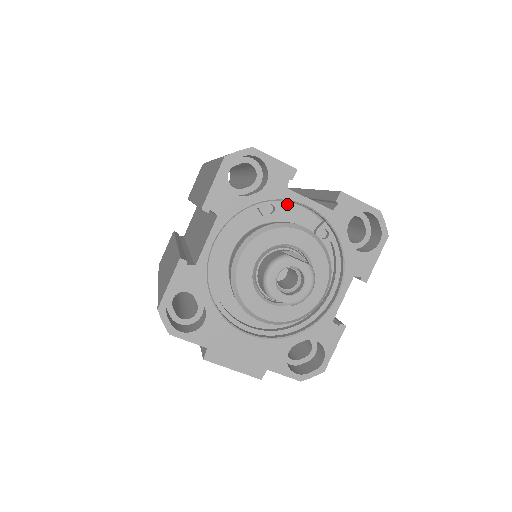
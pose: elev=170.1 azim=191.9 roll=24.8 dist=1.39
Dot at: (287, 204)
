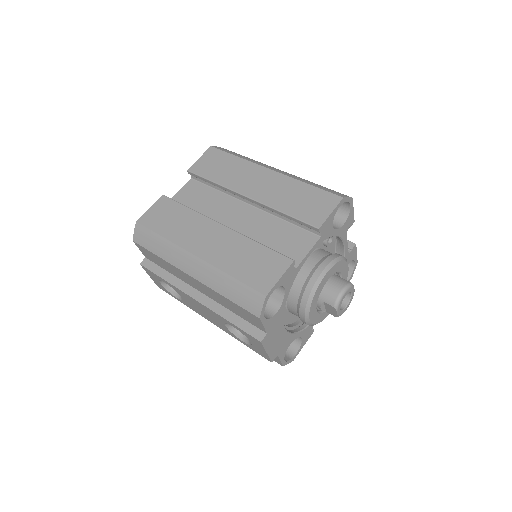
Dot at: occluded
